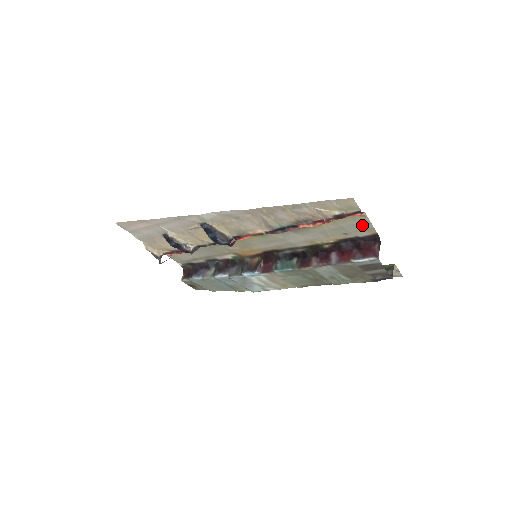
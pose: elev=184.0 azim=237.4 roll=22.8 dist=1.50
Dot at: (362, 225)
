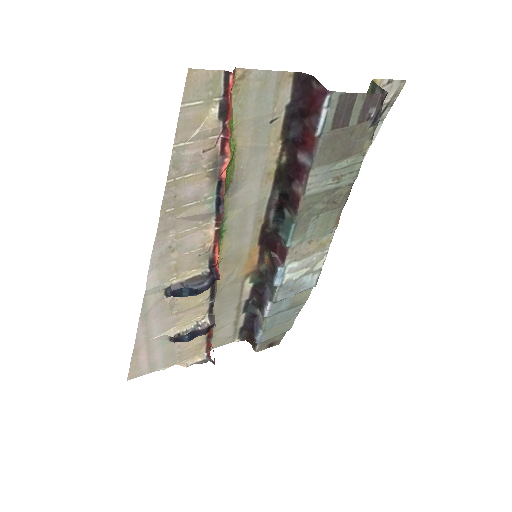
Dot at: (265, 87)
